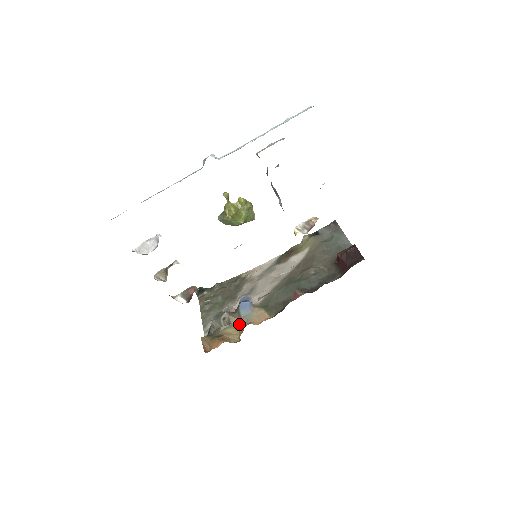
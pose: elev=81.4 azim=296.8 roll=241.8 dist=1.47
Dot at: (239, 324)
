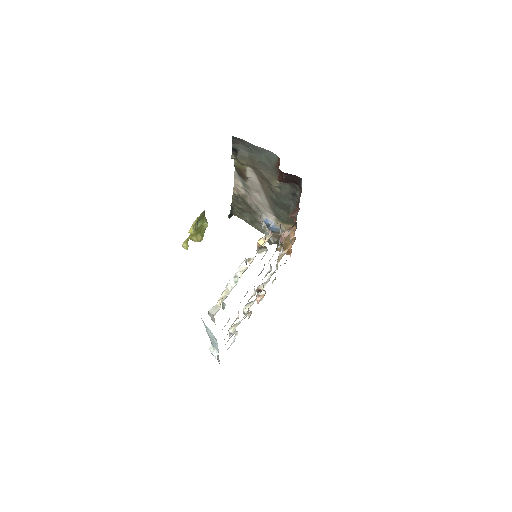
Dot at: occluded
